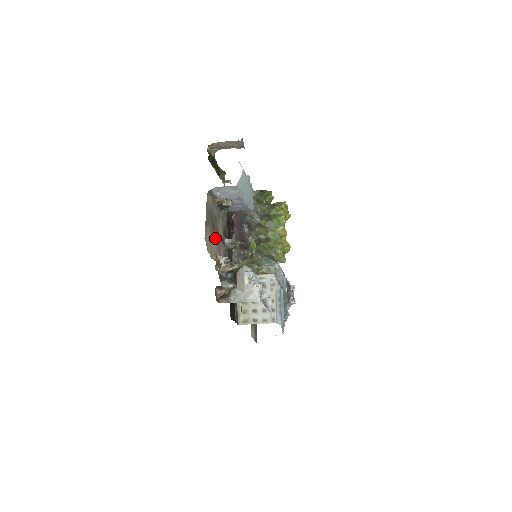
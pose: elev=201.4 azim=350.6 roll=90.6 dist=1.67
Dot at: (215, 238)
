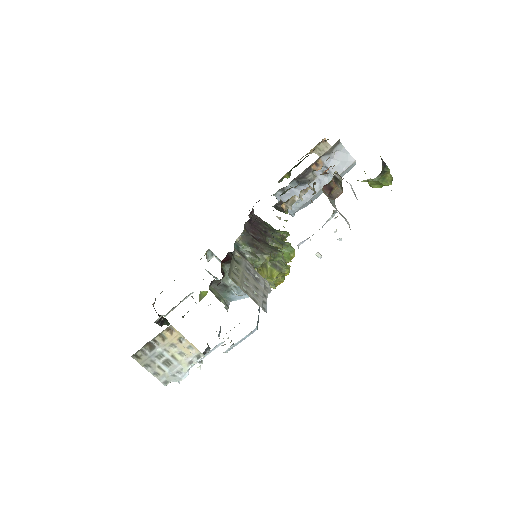
Dot at: occluded
